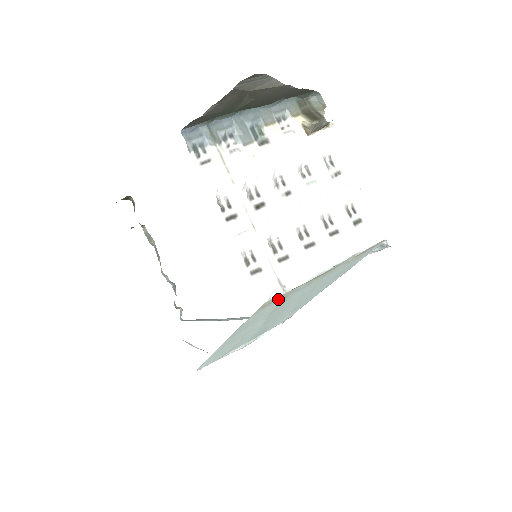
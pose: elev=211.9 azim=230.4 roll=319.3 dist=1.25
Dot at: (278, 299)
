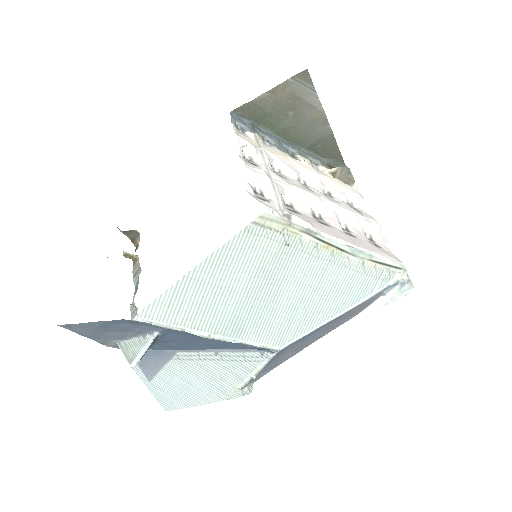
Dot at: (278, 233)
